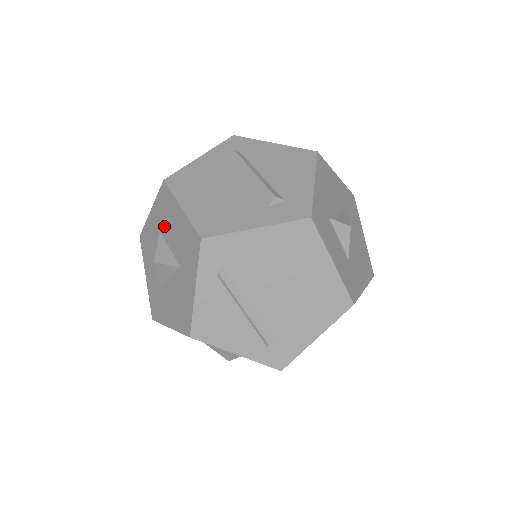
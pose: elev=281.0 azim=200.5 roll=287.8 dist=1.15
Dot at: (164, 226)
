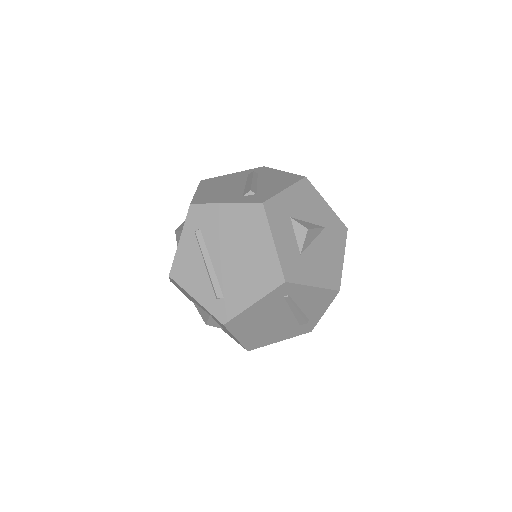
Dot at: occluded
